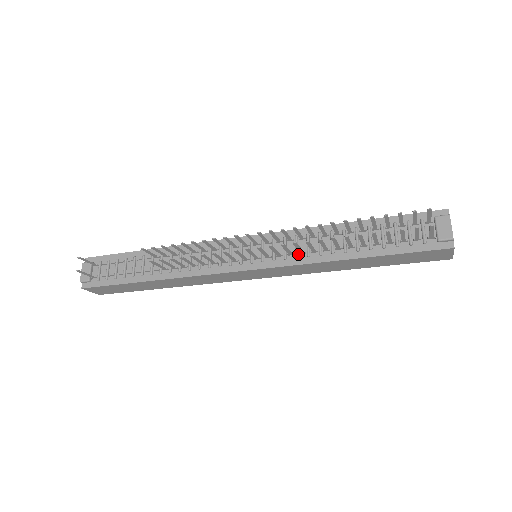
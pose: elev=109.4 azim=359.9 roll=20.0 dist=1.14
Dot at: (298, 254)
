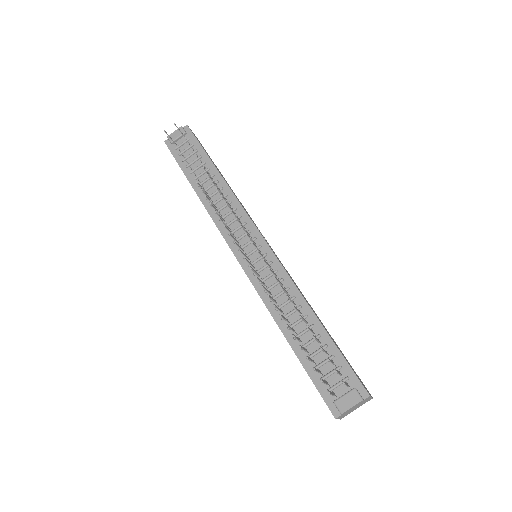
Dot at: occluded
